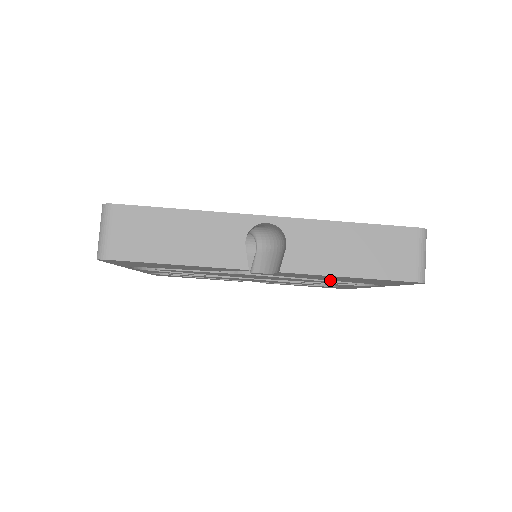
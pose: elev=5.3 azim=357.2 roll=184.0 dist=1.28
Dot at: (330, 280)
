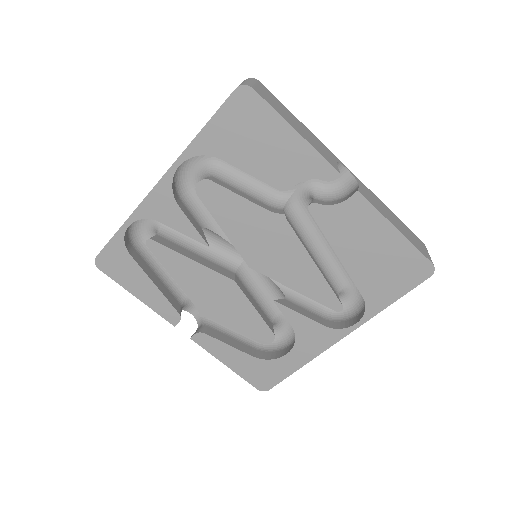
Dot at: (346, 268)
